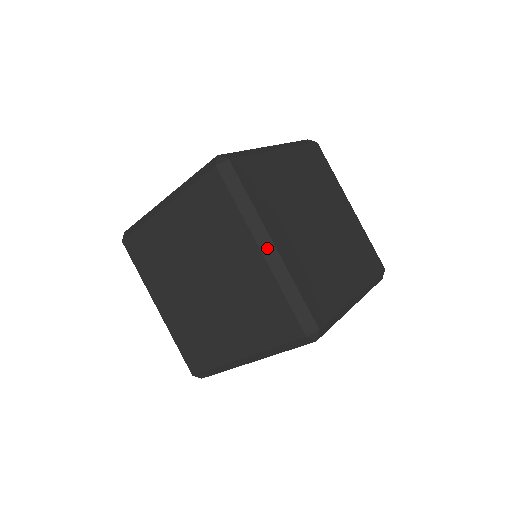
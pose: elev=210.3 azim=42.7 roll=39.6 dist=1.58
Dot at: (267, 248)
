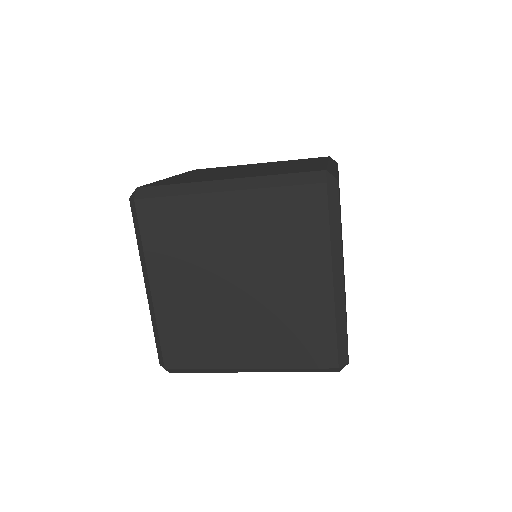
Dot at: (338, 279)
